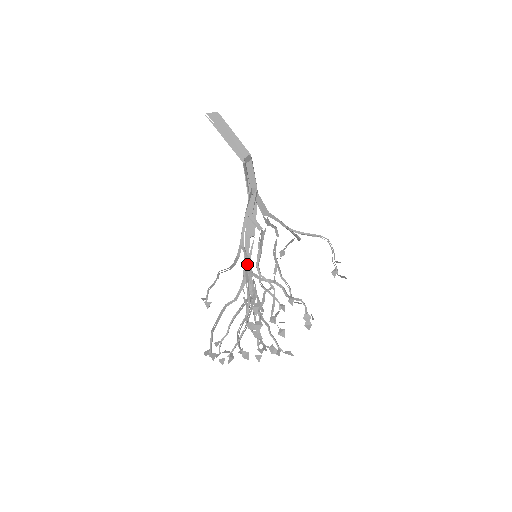
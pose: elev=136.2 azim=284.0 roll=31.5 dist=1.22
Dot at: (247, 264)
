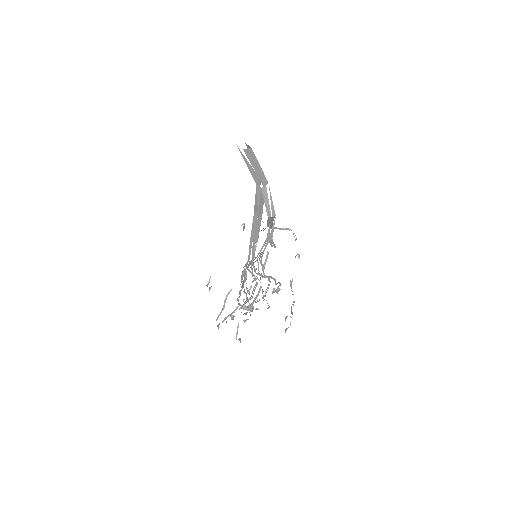
Dot at: occluded
